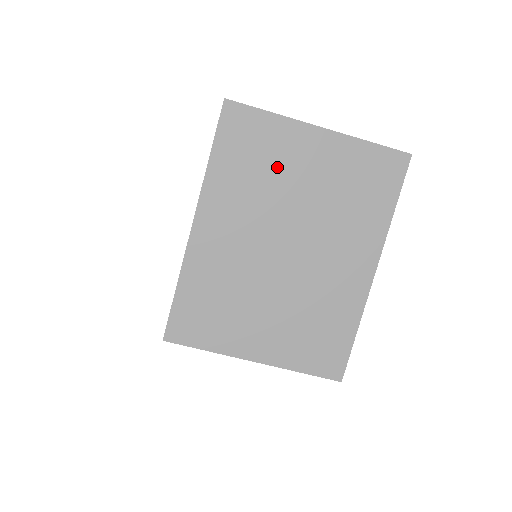
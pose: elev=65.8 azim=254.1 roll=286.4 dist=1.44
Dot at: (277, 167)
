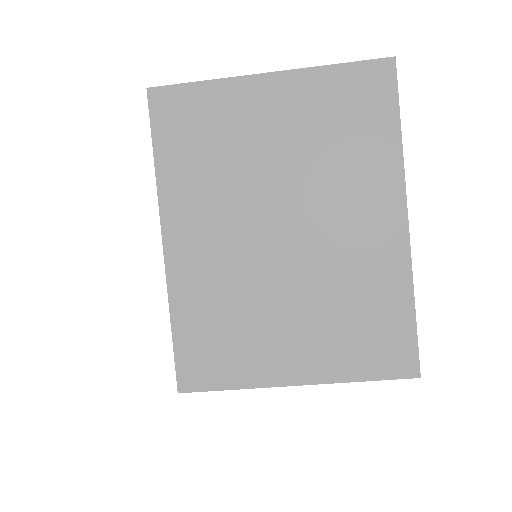
Dot at: (235, 140)
